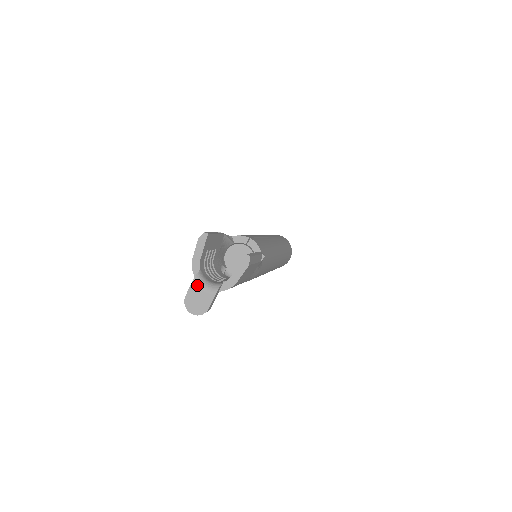
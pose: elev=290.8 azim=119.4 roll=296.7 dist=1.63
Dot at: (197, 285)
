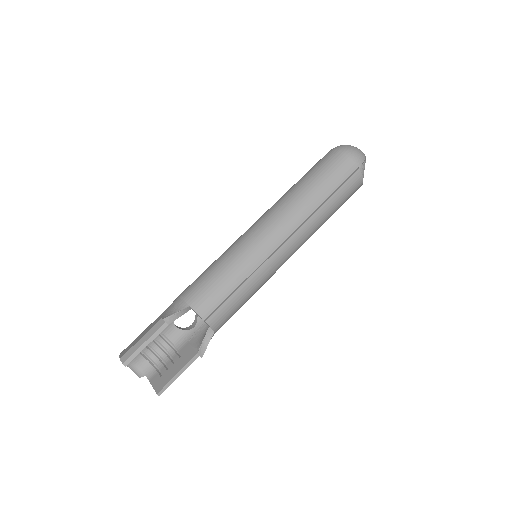
Dot at: occluded
